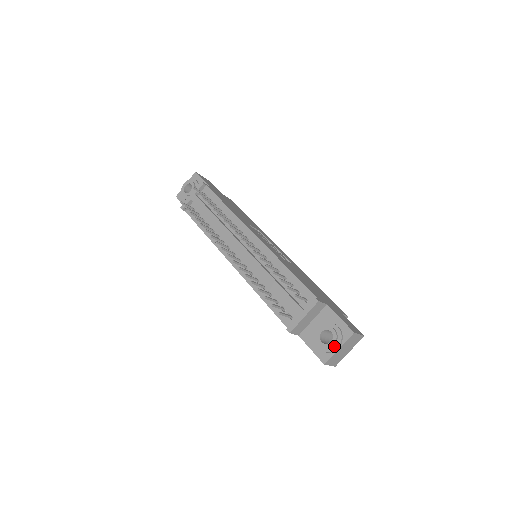
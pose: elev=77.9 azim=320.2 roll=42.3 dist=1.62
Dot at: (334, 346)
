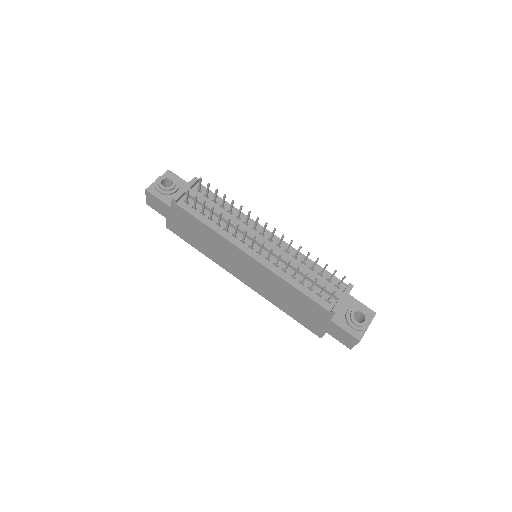
Dot at: (366, 324)
